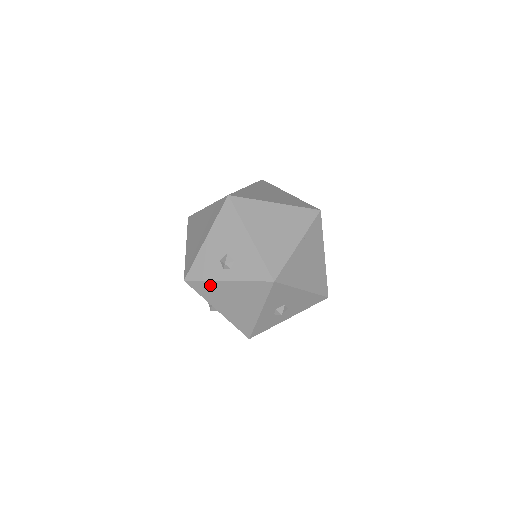
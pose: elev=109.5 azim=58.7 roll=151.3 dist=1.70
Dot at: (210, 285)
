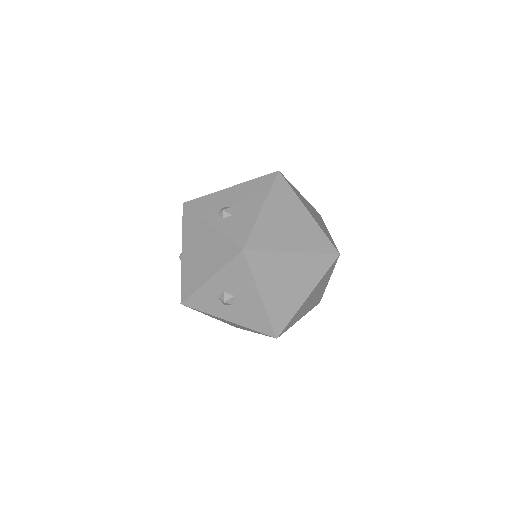
Dot at: (196, 220)
